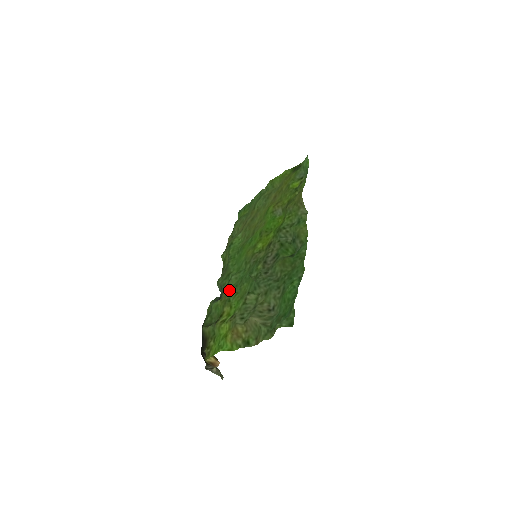
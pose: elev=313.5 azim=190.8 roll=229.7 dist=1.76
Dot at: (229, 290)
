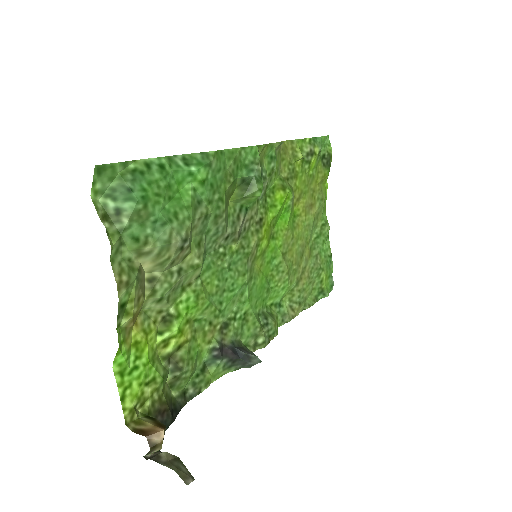
Dot at: (216, 319)
